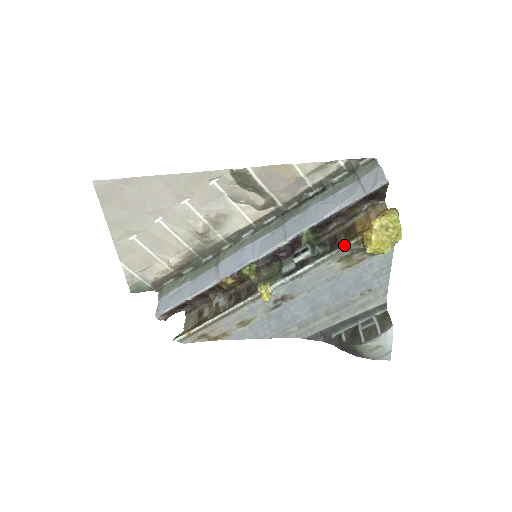
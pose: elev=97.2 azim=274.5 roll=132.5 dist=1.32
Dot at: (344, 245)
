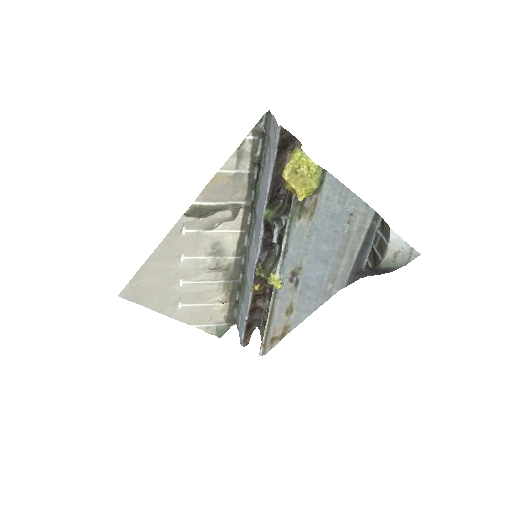
Dot at: (291, 204)
